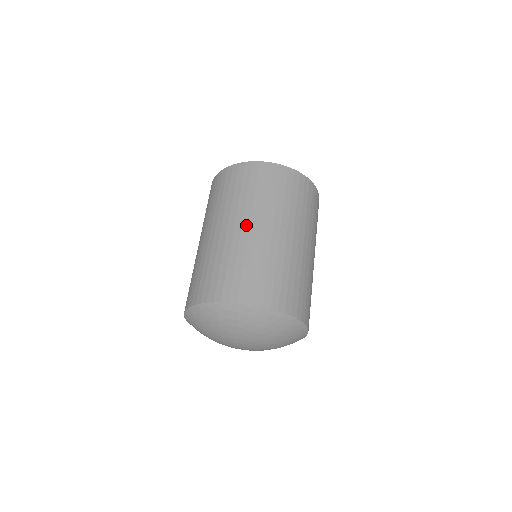
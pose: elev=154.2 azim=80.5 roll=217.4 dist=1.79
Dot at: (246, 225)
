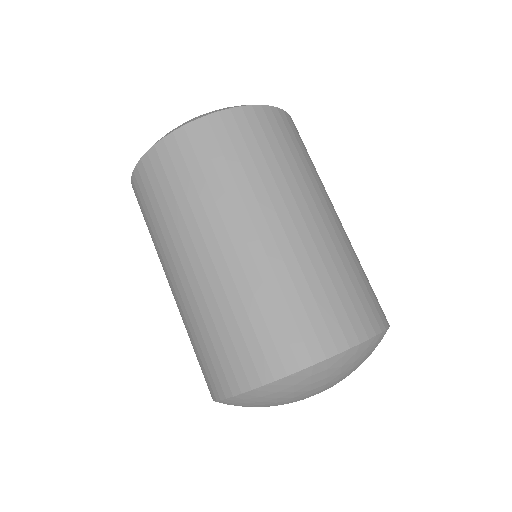
Dot at: (263, 228)
